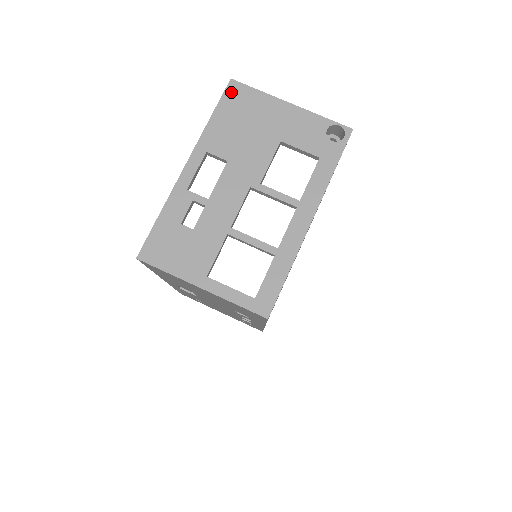
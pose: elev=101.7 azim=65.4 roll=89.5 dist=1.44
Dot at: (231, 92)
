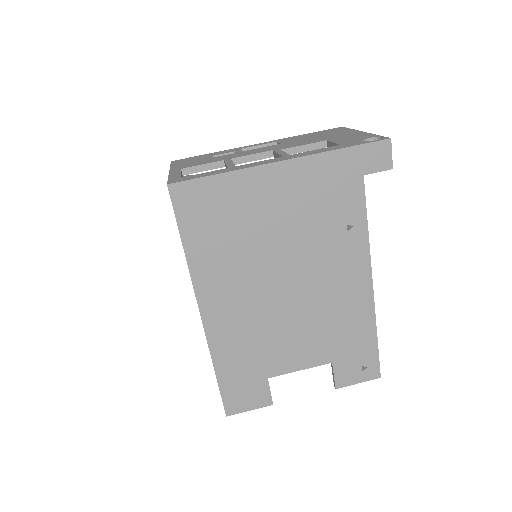
Dot at: (333, 129)
